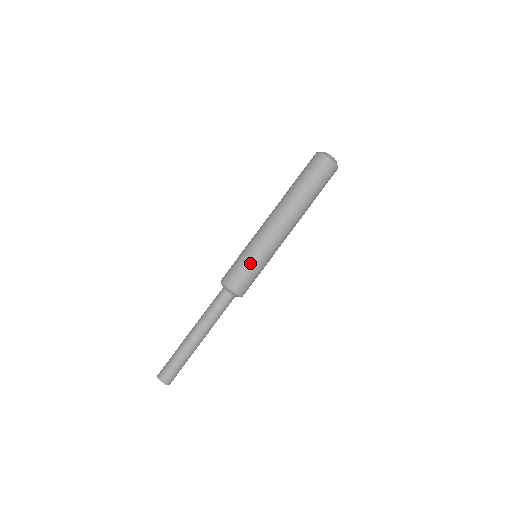
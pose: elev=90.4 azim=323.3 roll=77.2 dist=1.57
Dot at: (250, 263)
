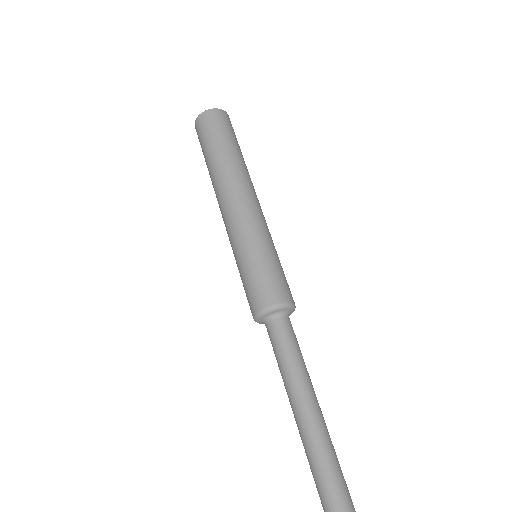
Dot at: (267, 258)
